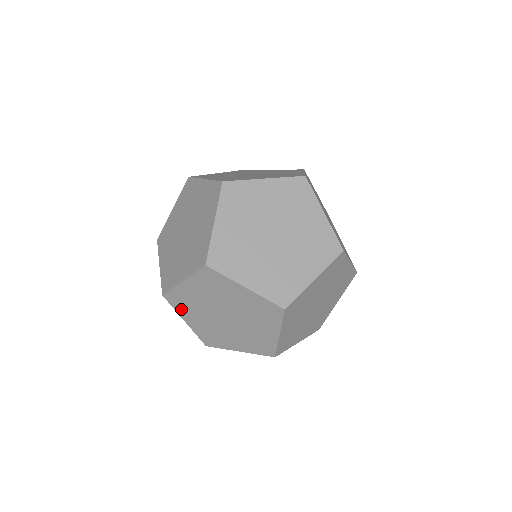
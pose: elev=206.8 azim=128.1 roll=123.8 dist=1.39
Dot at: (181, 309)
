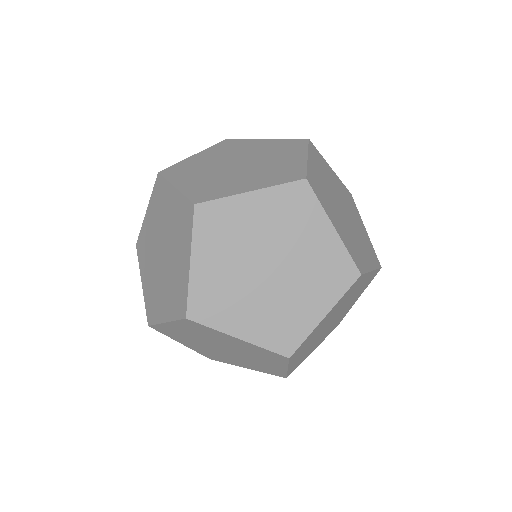
Dot at: (296, 356)
